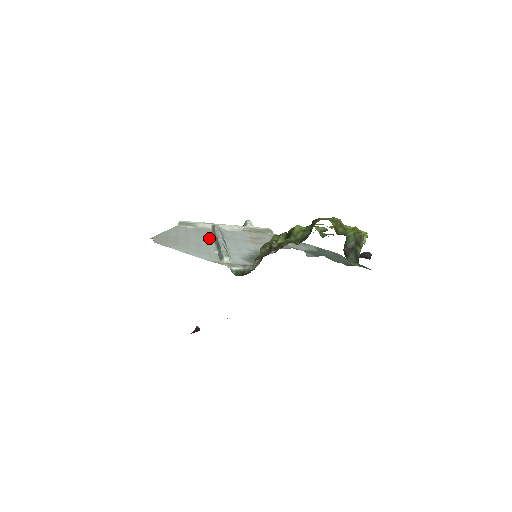
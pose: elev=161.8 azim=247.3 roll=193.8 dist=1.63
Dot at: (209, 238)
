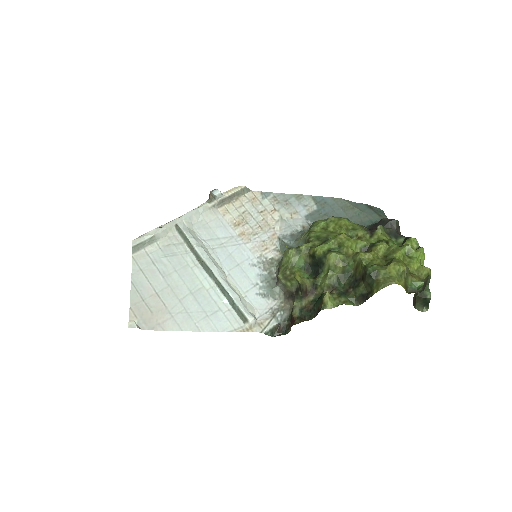
Dot at: (192, 264)
